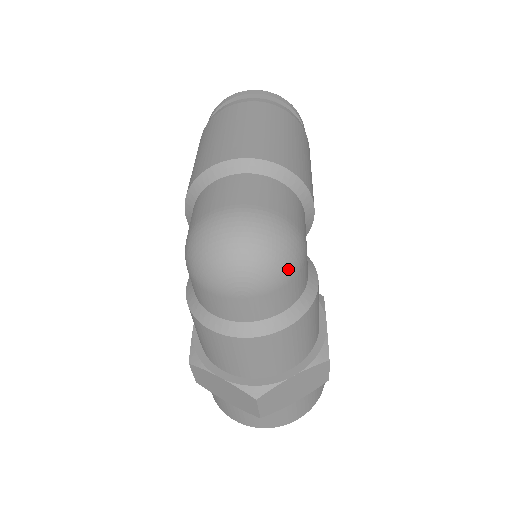
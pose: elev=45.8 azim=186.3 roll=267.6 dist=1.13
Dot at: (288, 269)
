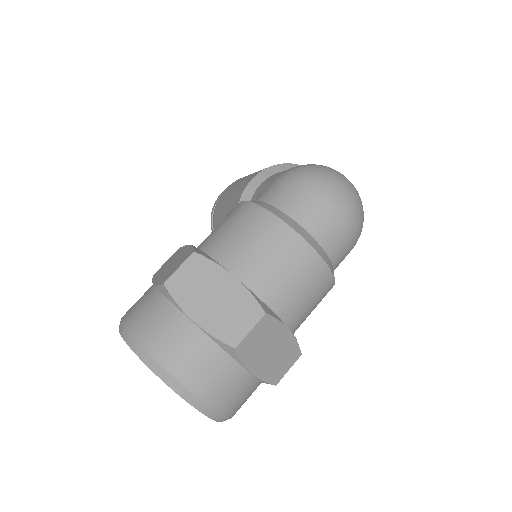
Dot at: (359, 234)
